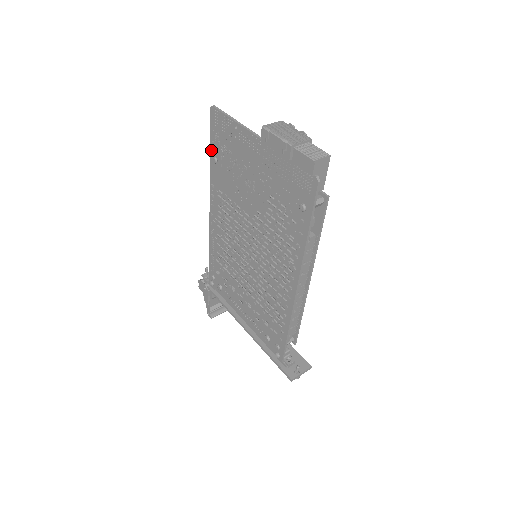
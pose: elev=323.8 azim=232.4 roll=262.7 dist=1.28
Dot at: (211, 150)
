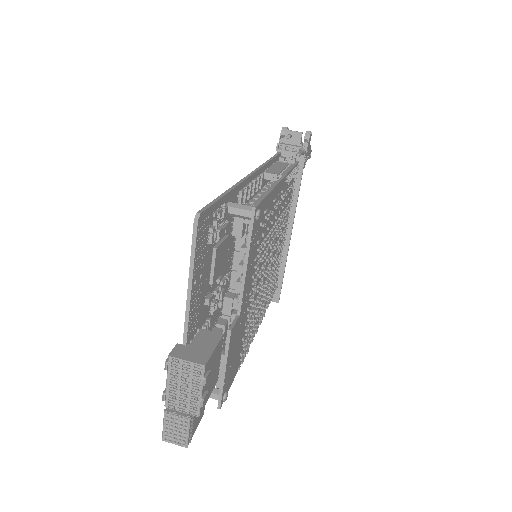
Dot at: occluded
